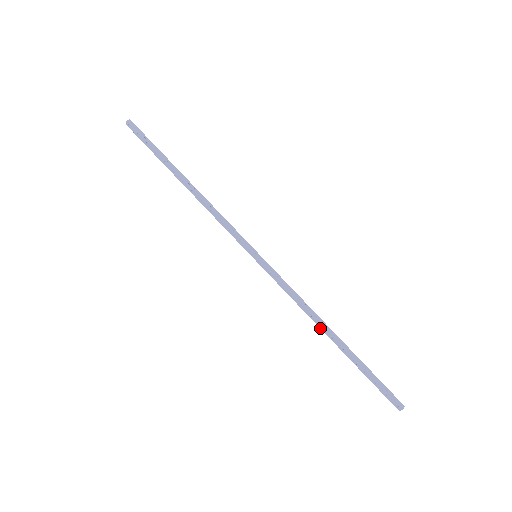
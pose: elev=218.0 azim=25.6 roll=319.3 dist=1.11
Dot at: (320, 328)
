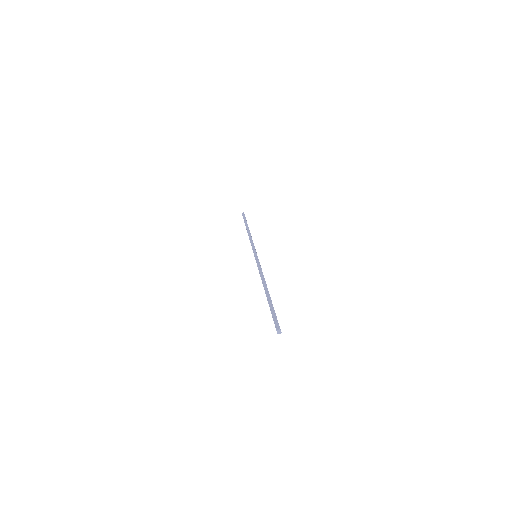
Dot at: occluded
